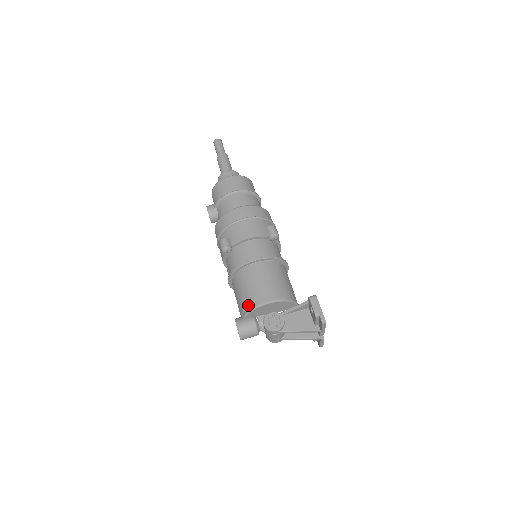
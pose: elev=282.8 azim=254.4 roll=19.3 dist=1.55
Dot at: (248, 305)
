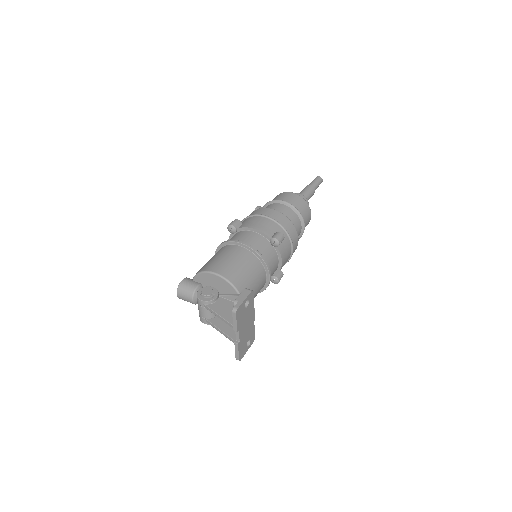
Dot at: (202, 268)
